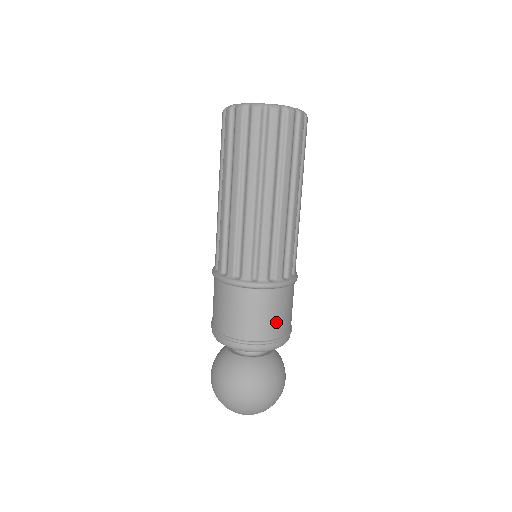
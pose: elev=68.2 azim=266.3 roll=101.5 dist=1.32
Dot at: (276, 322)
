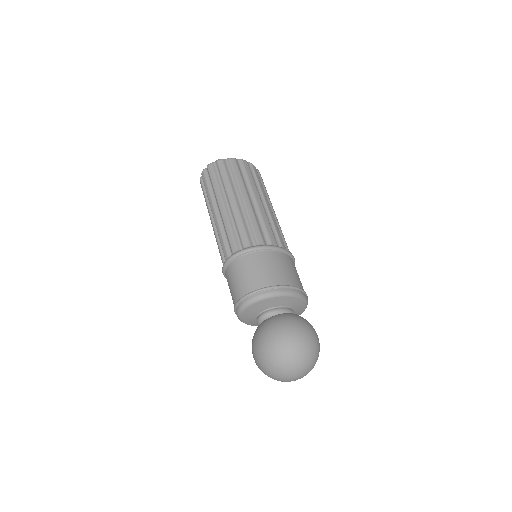
Dot at: (257, 276)
